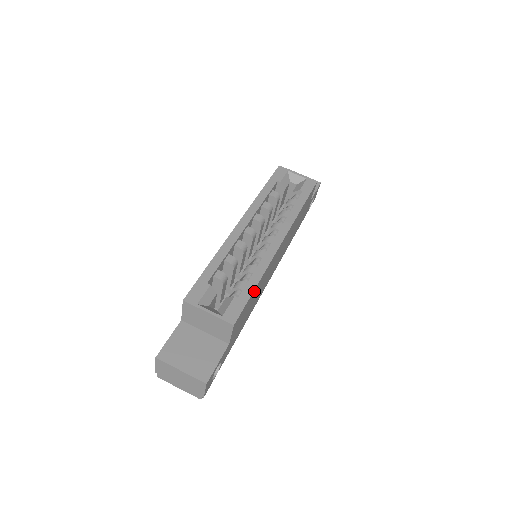
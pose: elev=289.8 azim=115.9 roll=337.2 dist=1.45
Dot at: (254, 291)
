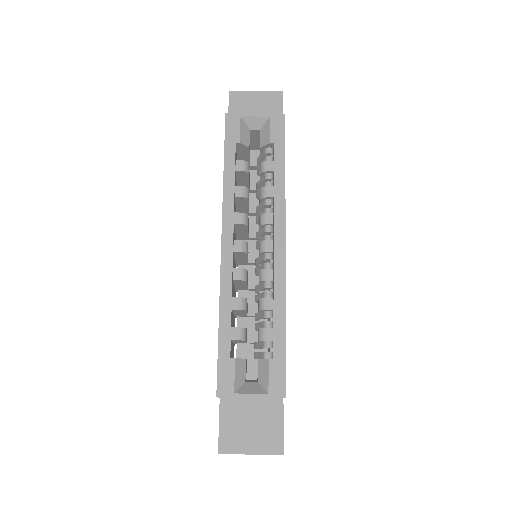
Dot at: (285, 335)
